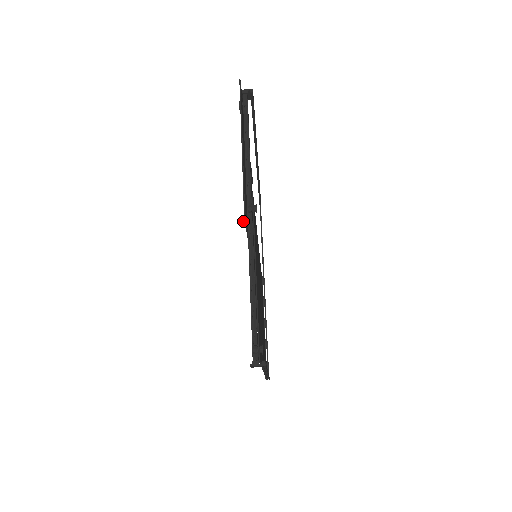
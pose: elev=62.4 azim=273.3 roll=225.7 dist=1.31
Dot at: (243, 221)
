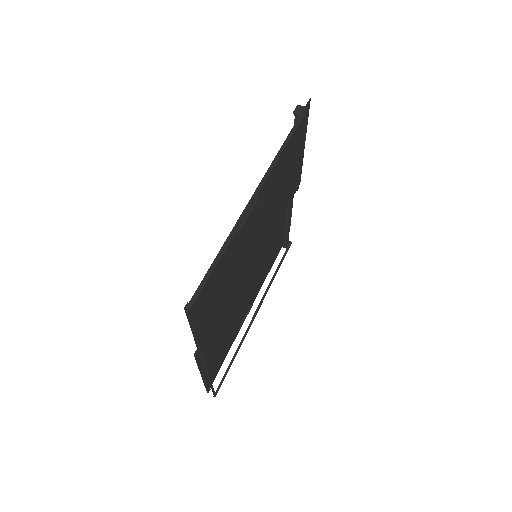
Dot at: occluded
